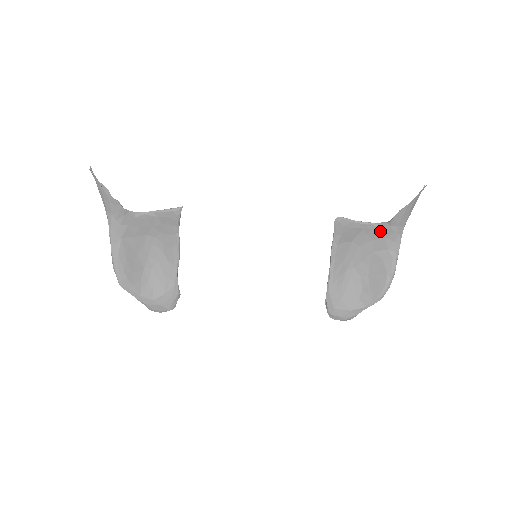
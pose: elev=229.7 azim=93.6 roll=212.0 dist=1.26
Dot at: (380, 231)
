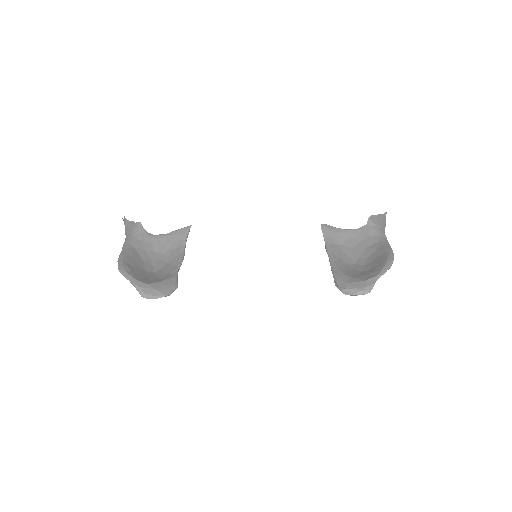
Dot at: (364, 232)
